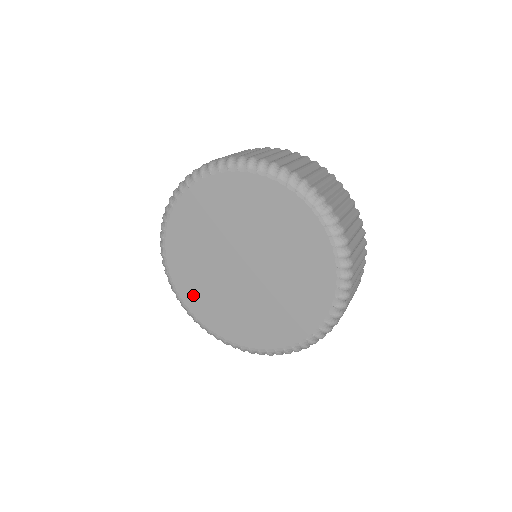
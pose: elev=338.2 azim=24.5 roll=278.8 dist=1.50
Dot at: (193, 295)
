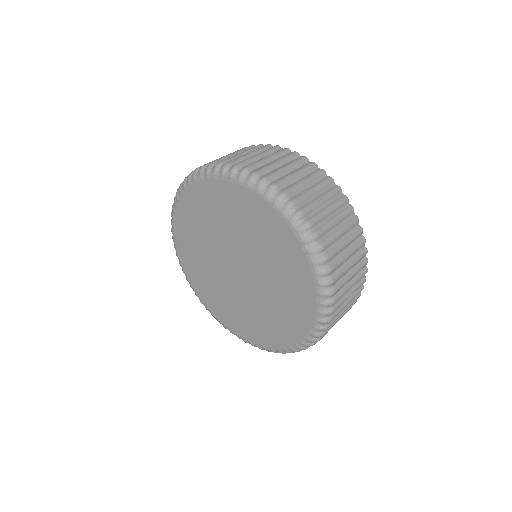
Dot at: (224, 313)
